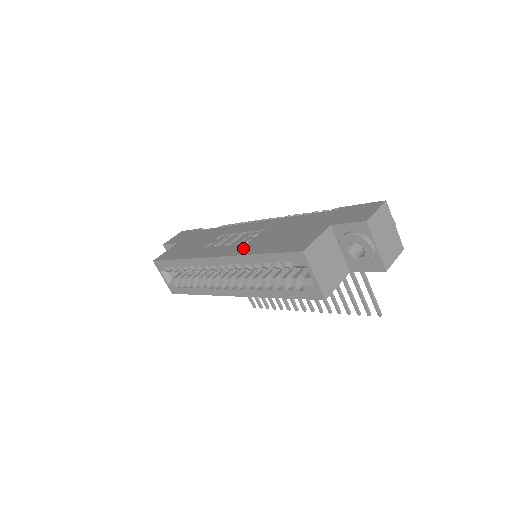
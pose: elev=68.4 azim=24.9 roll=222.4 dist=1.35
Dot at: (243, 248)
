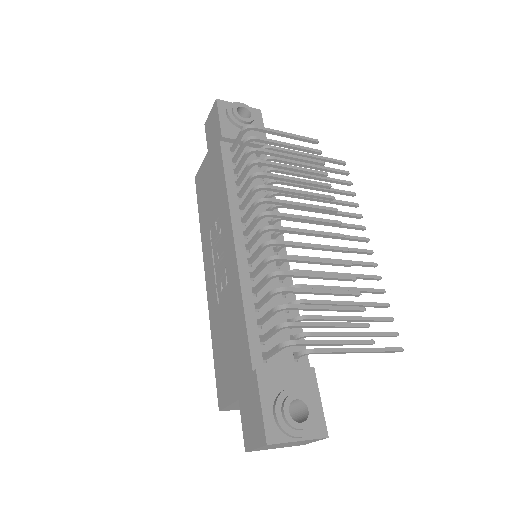
Dot at: (213, 308)
